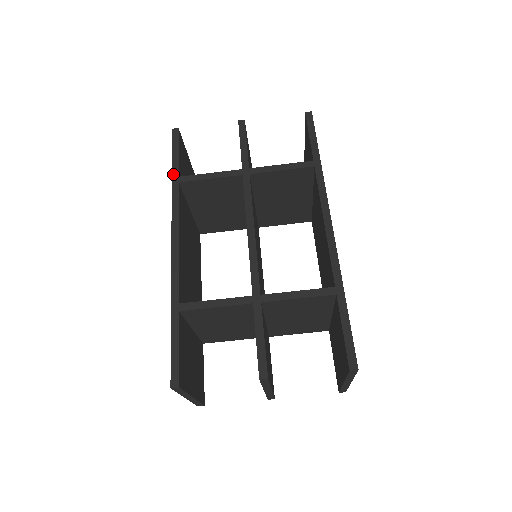
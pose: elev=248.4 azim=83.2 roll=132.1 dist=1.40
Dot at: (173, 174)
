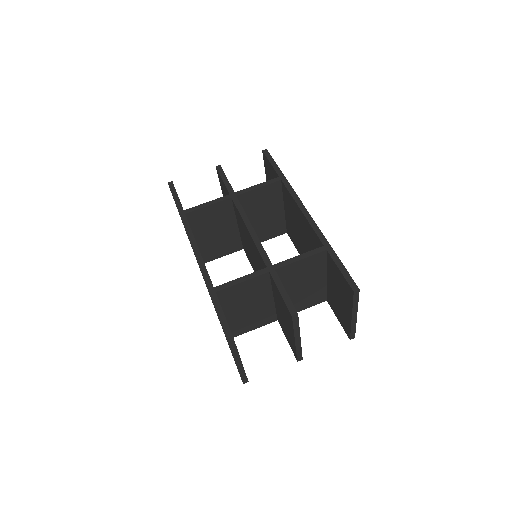
Dot at: (179, 210)
